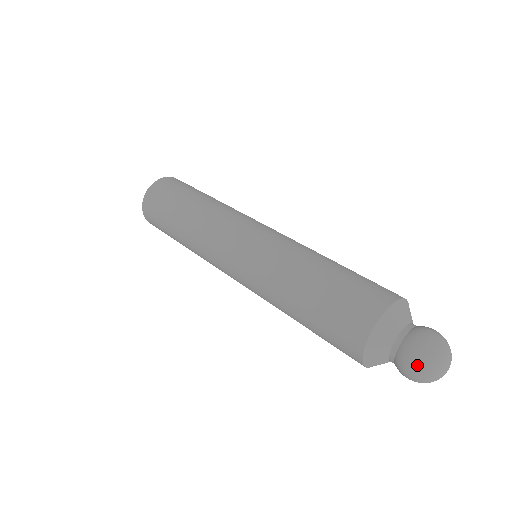
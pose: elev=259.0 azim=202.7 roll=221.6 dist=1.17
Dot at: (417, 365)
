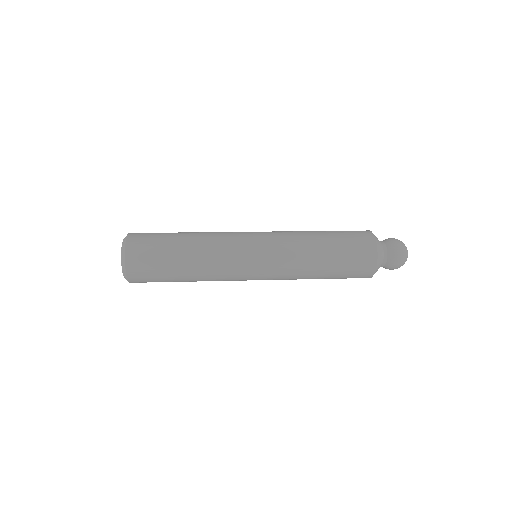
Dot at: occluded
